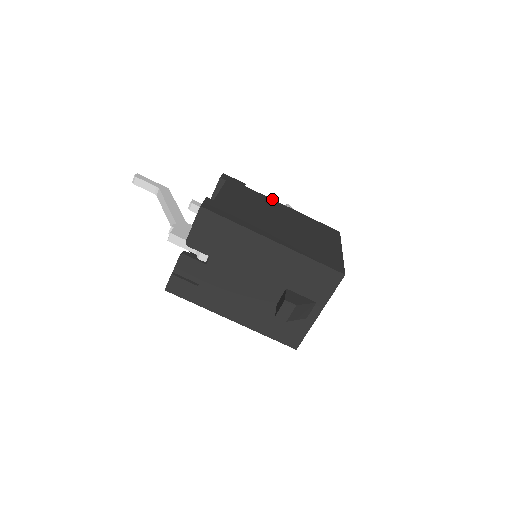
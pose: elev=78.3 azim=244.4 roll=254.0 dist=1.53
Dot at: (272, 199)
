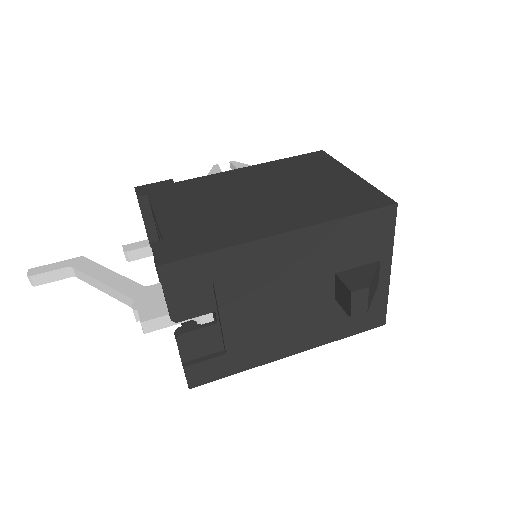
Dot at: (218, 173)
